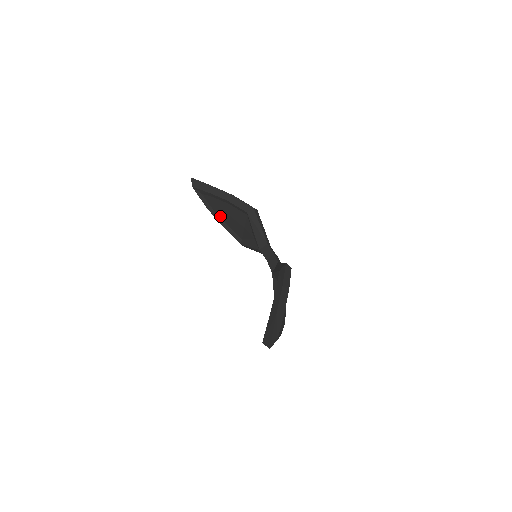
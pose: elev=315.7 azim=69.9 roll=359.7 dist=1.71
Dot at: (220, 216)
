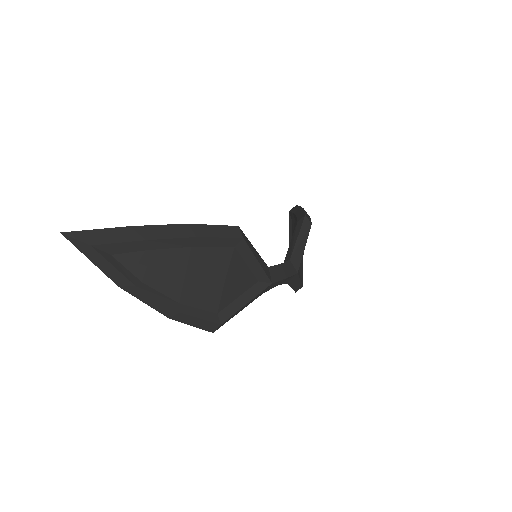
Dot at: occluded
